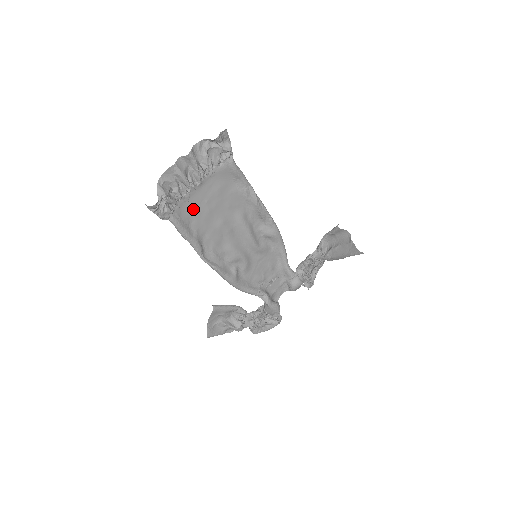
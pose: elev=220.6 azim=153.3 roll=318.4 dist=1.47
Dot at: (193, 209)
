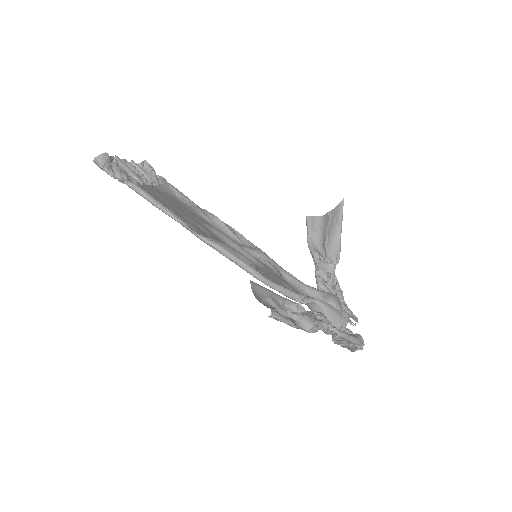
Dot at: occluded
